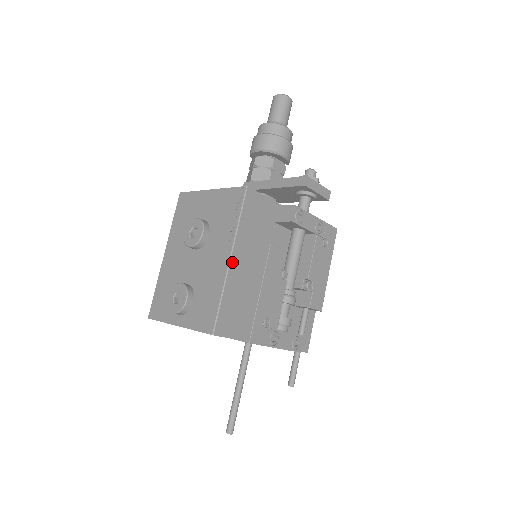
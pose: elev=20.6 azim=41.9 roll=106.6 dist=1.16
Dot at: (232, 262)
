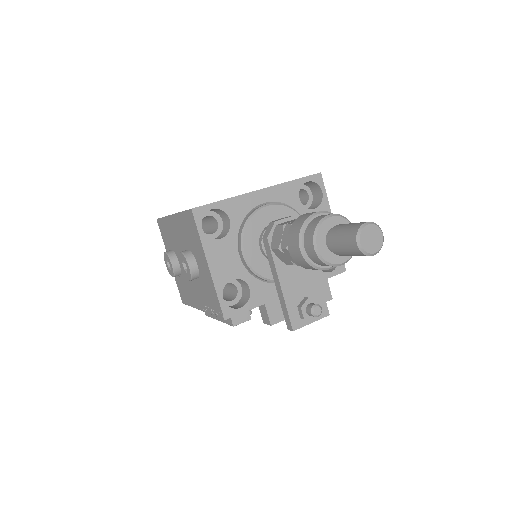
Dot at: occluded
